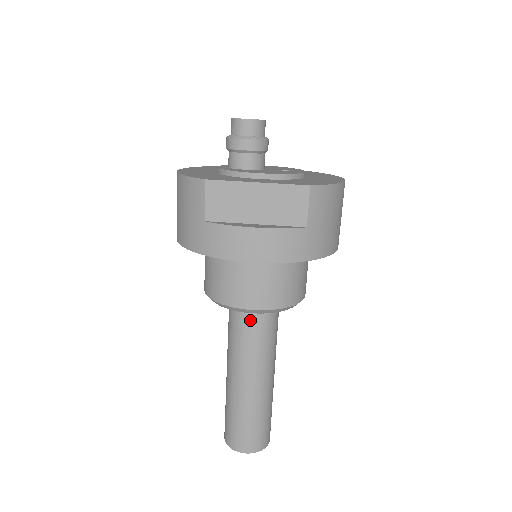
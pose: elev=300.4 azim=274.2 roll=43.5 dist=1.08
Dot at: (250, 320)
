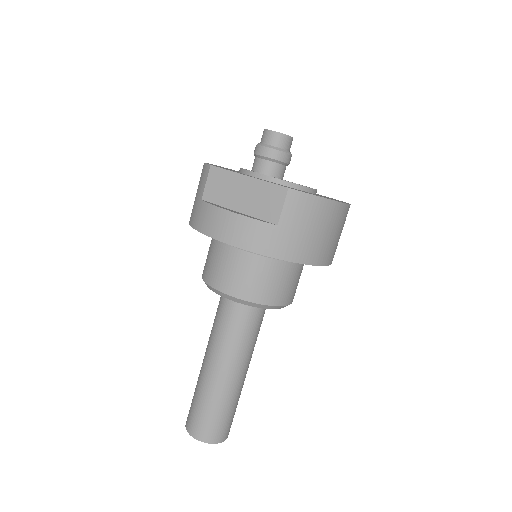
Dot at: (229, 309)
